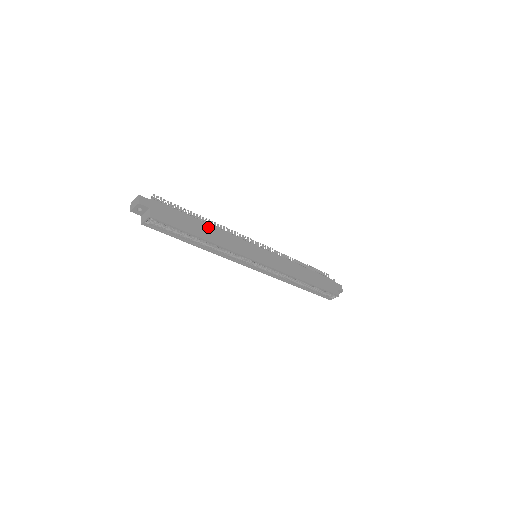
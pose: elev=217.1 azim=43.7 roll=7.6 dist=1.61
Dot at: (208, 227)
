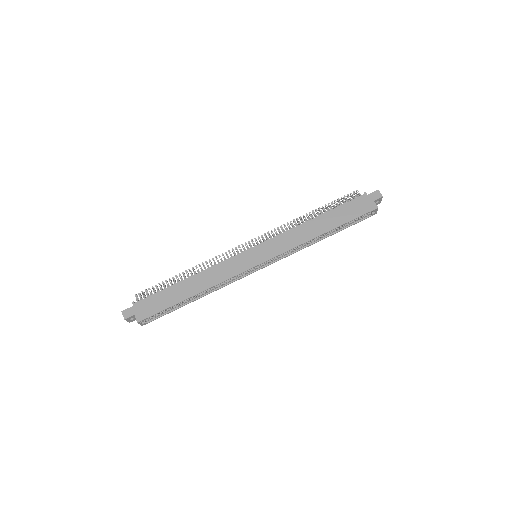
Dot at: (191, 280)
